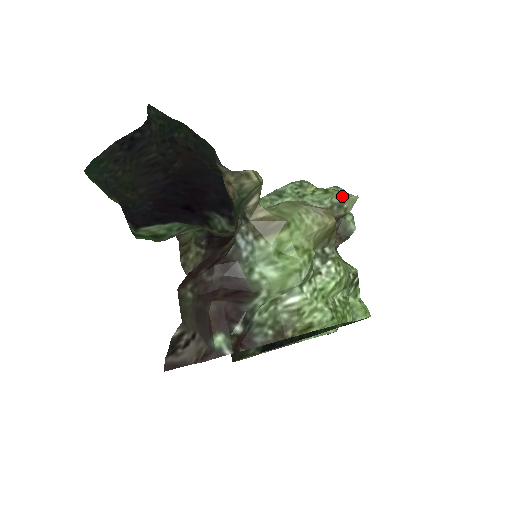
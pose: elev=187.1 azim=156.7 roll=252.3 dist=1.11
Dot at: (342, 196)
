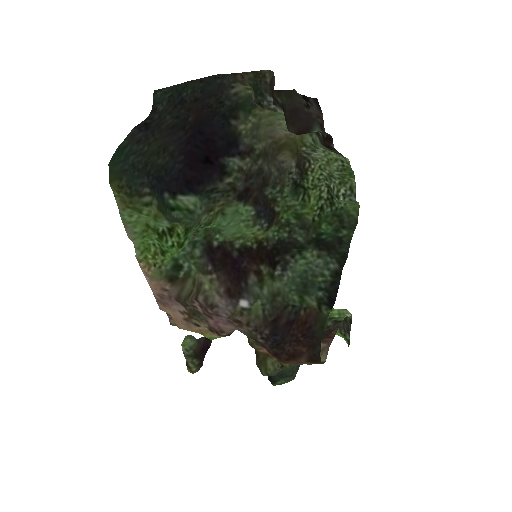
Dot at: occluded
